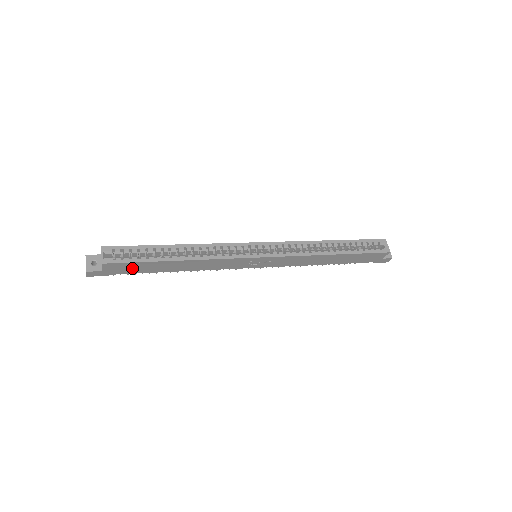
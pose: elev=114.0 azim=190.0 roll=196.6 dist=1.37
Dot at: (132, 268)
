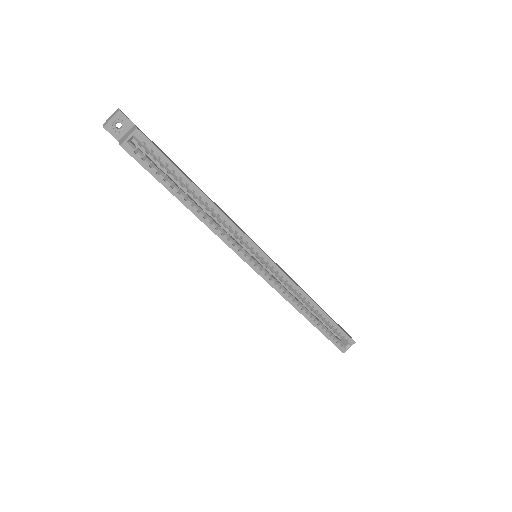
Dot at: occluded
